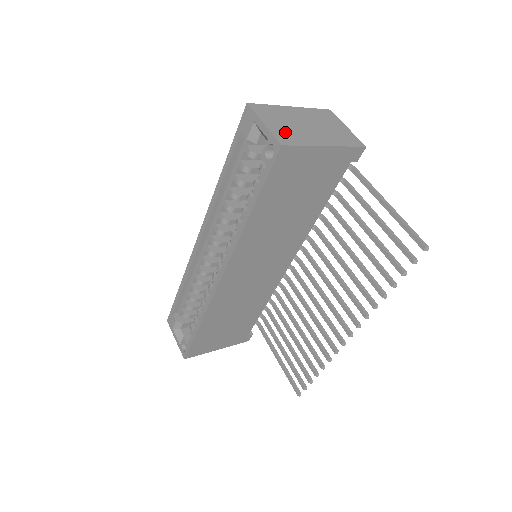
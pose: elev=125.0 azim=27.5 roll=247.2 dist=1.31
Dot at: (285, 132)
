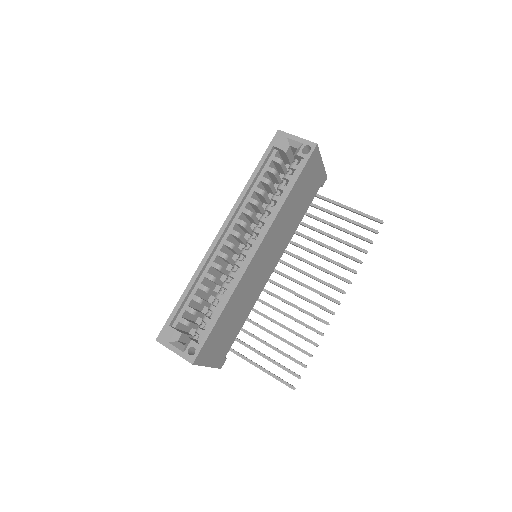
Dot at: occluded
